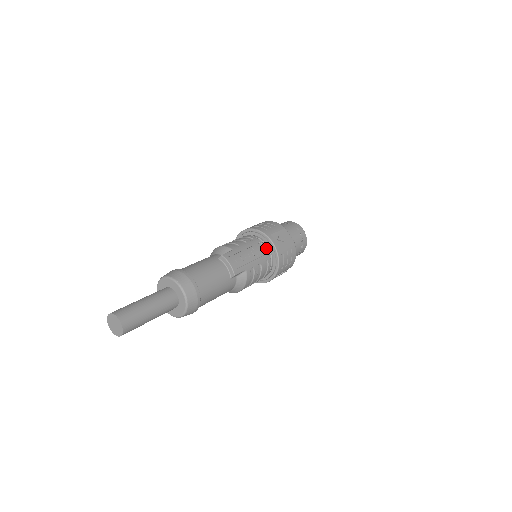
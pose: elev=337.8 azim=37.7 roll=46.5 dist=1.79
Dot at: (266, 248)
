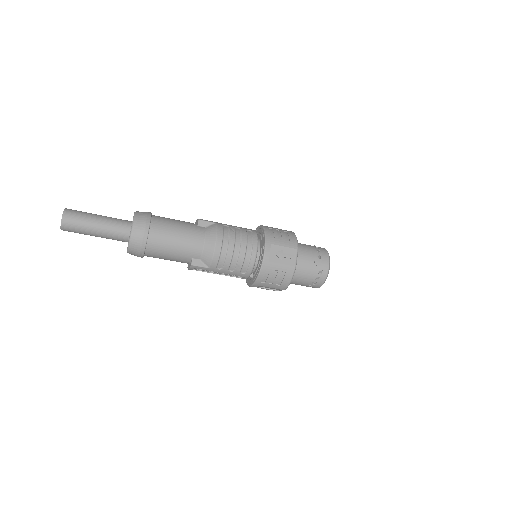
Dot at: occluded
